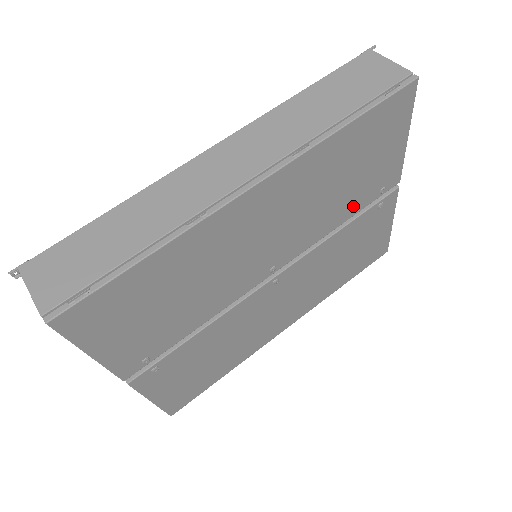
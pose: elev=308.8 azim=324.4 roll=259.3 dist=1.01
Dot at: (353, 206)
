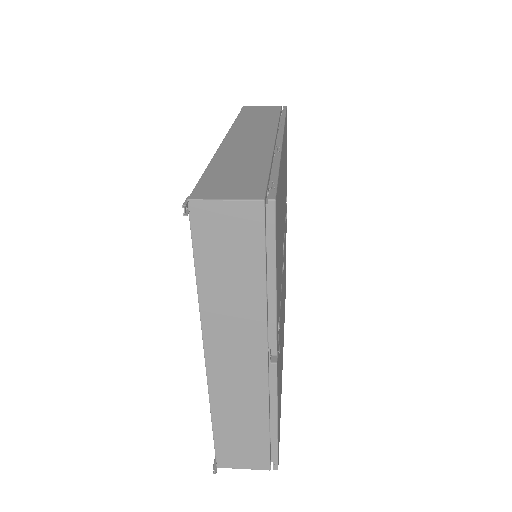
Dot at: (285, 205)
